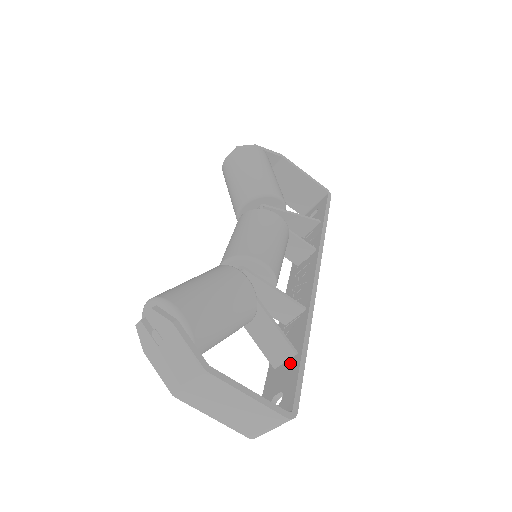
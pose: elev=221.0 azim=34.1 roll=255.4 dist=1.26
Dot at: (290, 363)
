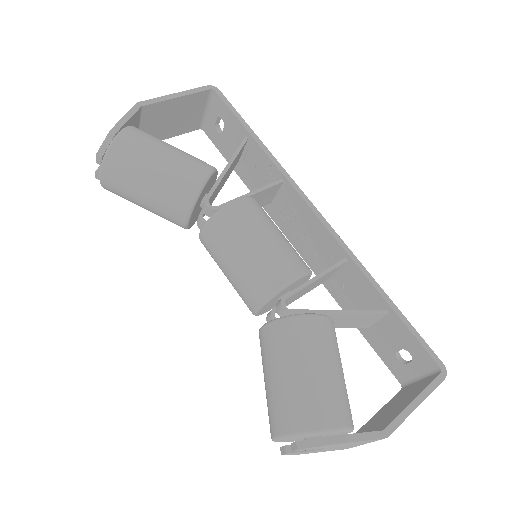
Dot at: (385, 321)
